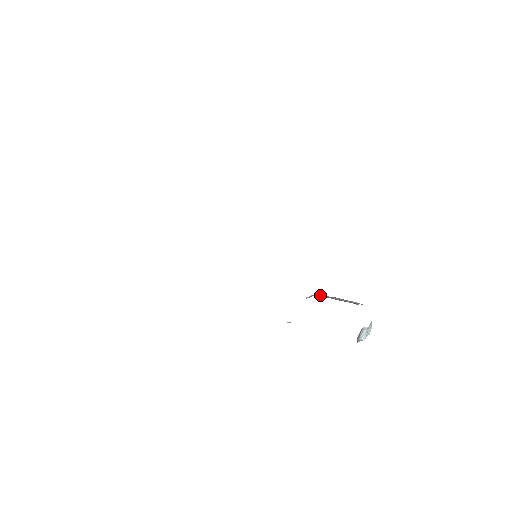
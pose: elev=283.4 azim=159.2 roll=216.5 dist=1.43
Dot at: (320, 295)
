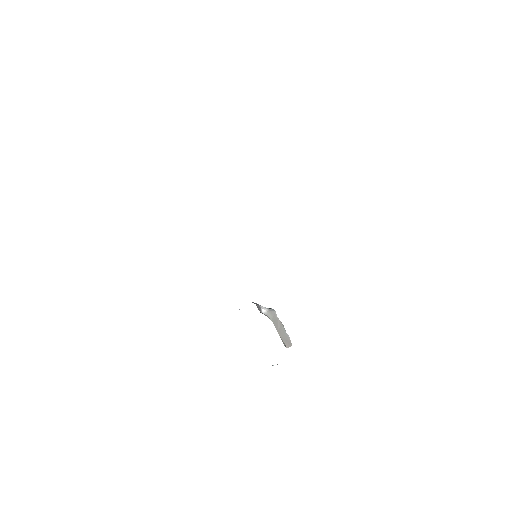
Dot at: (272, 316)
